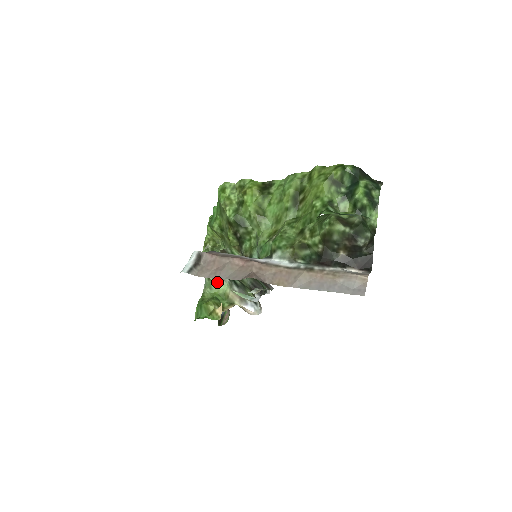
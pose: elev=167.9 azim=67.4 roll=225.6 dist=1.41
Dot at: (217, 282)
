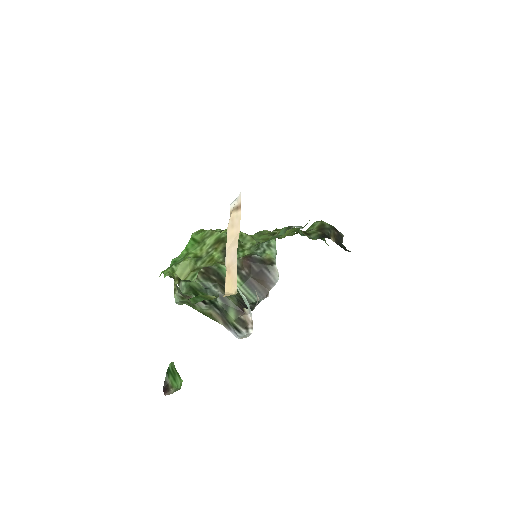
Dot at: occluded
